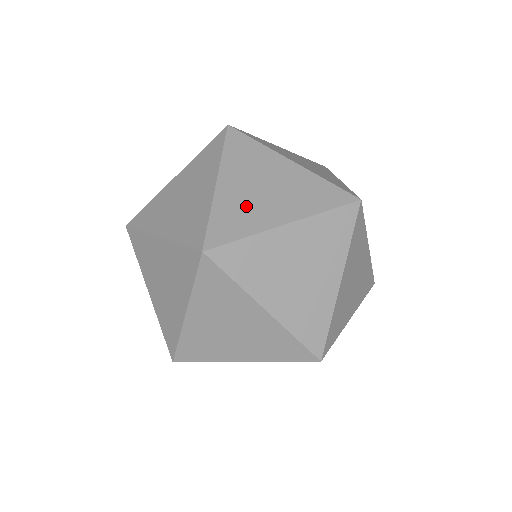
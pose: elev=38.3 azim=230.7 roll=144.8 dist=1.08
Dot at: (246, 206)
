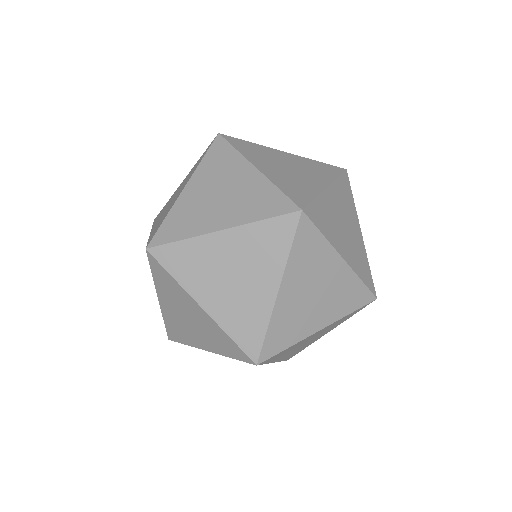
Dot at: (181, 327)
